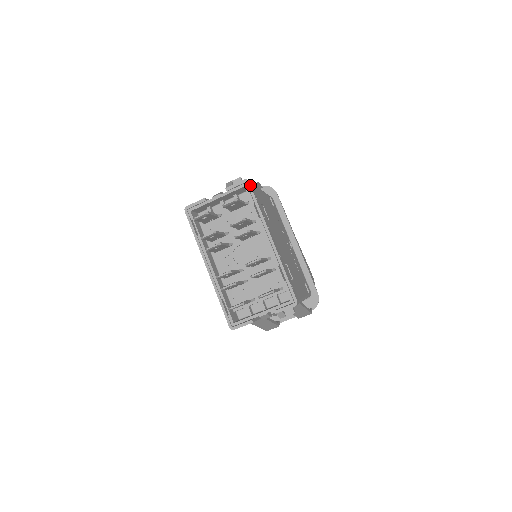
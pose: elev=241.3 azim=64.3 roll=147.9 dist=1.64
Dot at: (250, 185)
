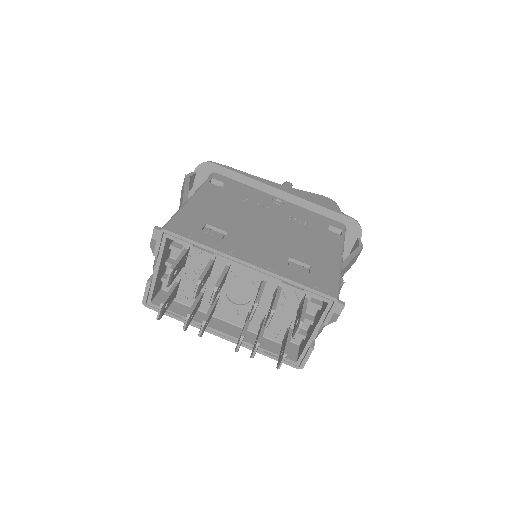
Dot at: (170, 232)
